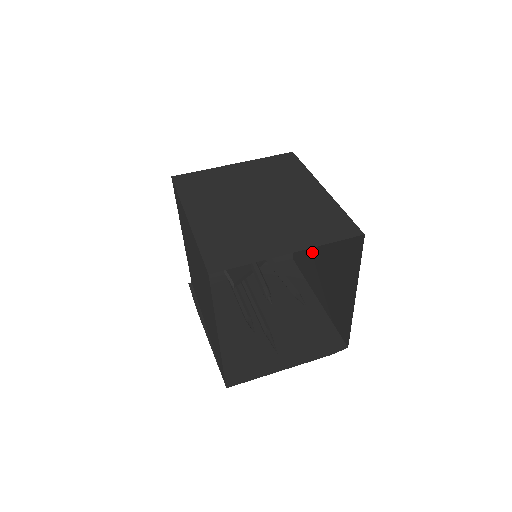
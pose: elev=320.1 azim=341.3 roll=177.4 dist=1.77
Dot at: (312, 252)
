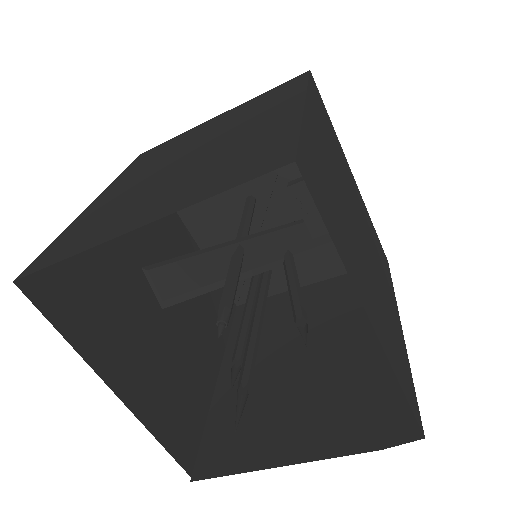
Dot at: (369, 241)
